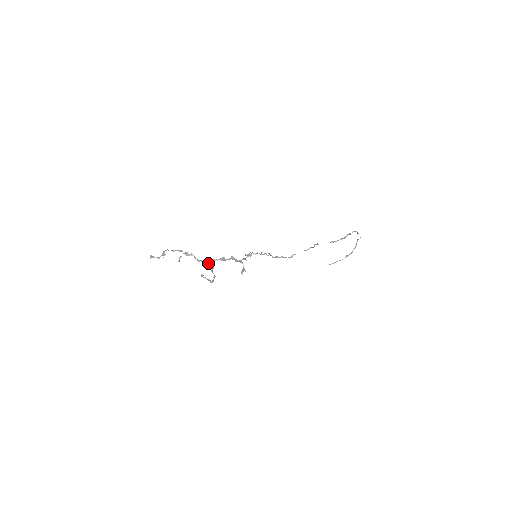
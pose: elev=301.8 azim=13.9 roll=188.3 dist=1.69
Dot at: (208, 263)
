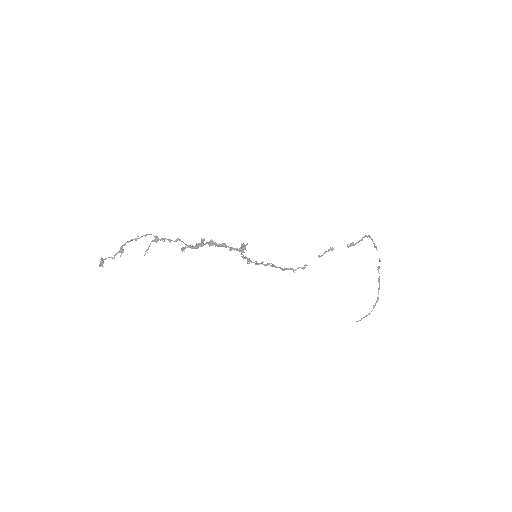
Dot at: (189, 245)
